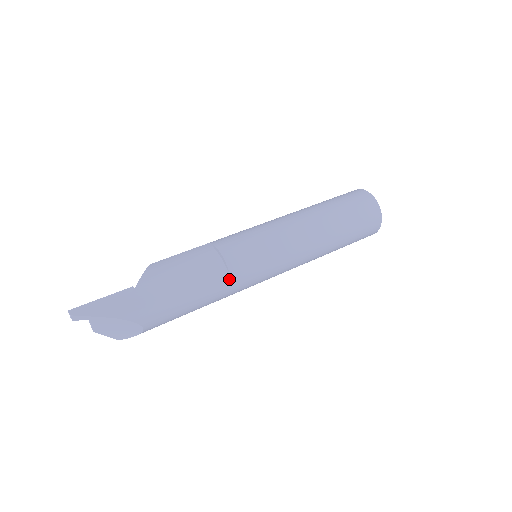
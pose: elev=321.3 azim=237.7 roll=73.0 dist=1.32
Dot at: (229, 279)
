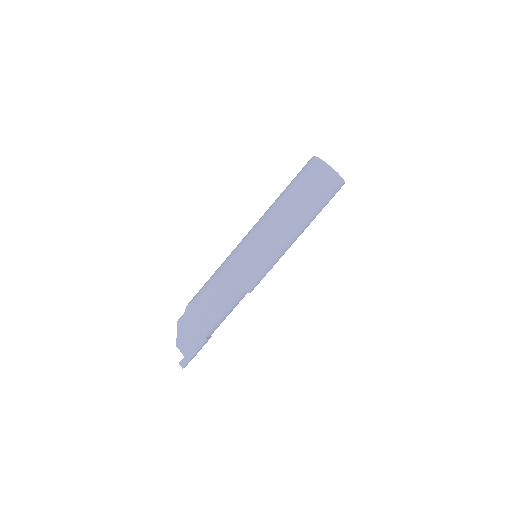
Dot at: occluded
